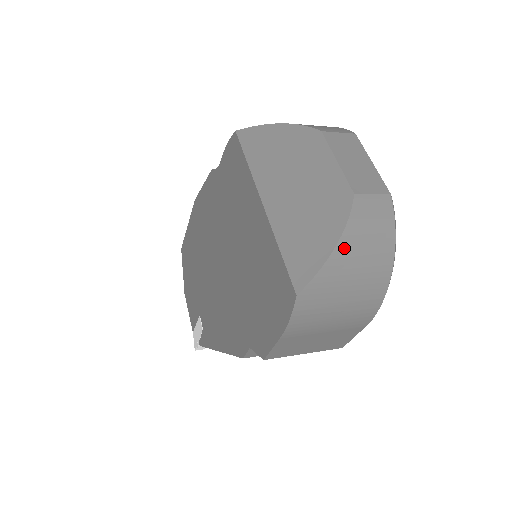
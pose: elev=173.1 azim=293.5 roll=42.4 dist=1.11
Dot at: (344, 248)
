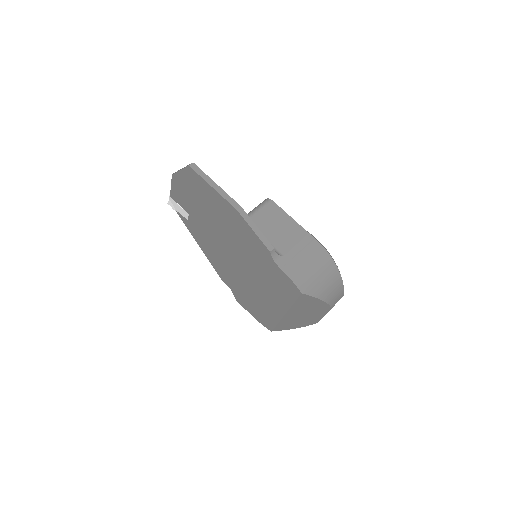
Dot at: occluded
